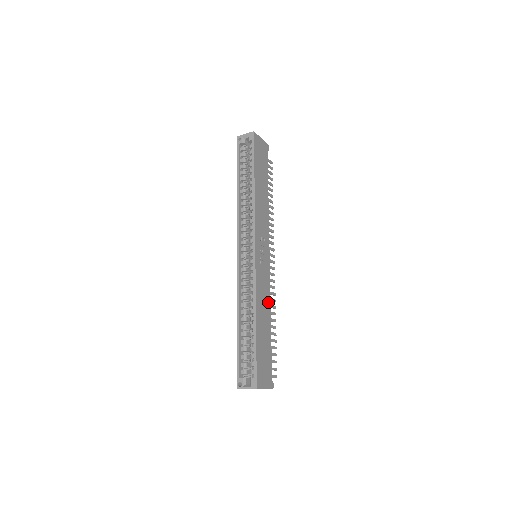
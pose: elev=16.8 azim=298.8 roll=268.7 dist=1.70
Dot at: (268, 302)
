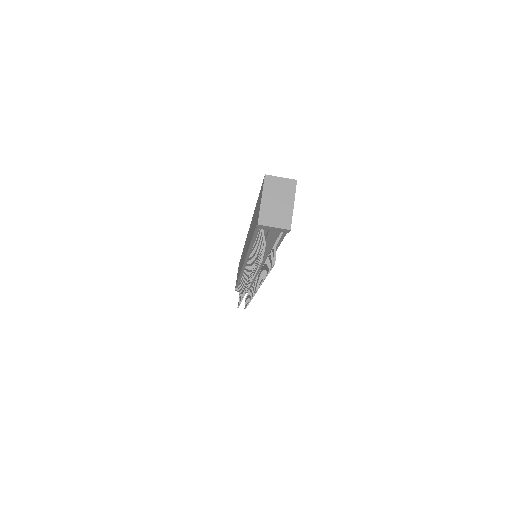
Dot at: occluded
